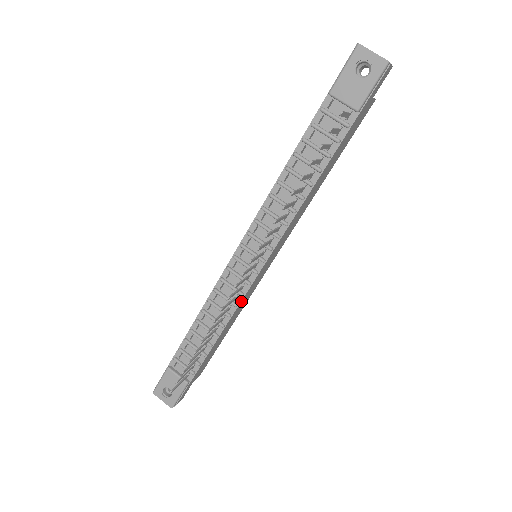
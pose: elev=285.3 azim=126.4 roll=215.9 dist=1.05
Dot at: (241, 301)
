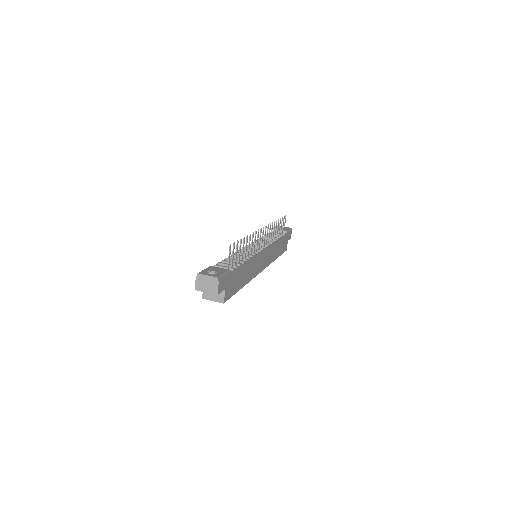
Dot at: (257, 255)
